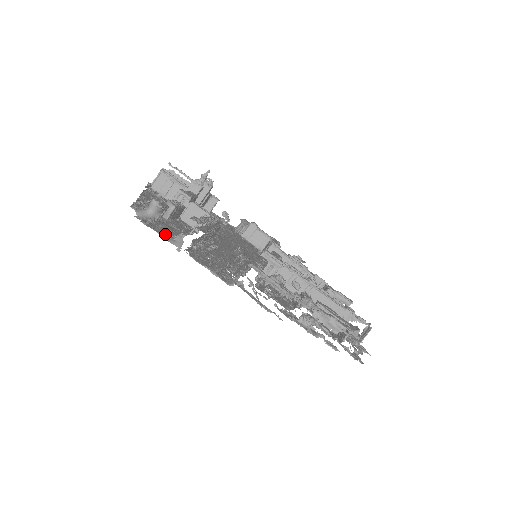
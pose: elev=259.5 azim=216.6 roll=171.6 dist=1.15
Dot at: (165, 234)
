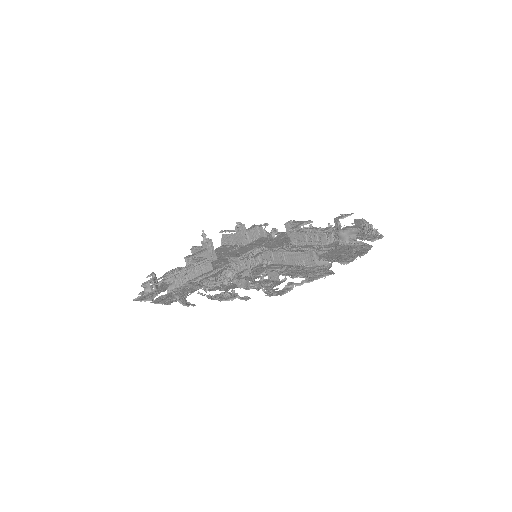
Dot at: (147, 298)
